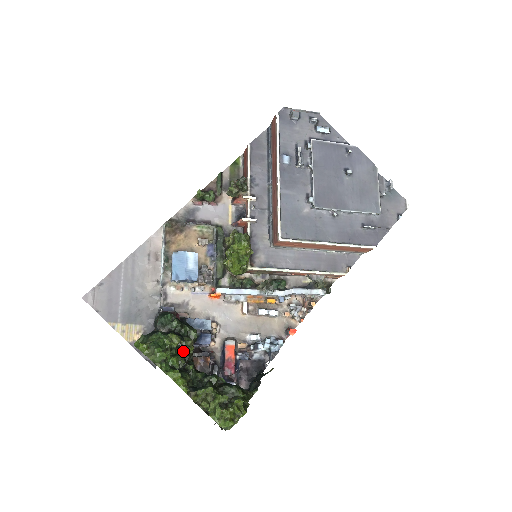
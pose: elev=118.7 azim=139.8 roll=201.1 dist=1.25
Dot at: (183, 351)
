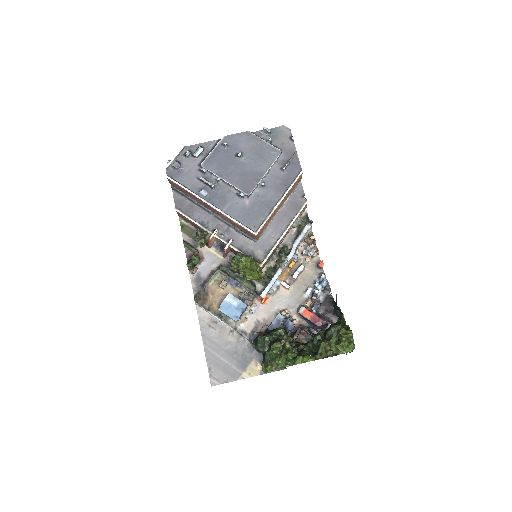
Dot at: (288, 345)
